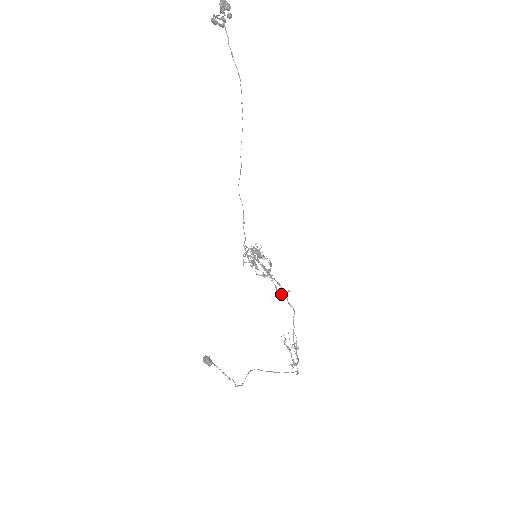
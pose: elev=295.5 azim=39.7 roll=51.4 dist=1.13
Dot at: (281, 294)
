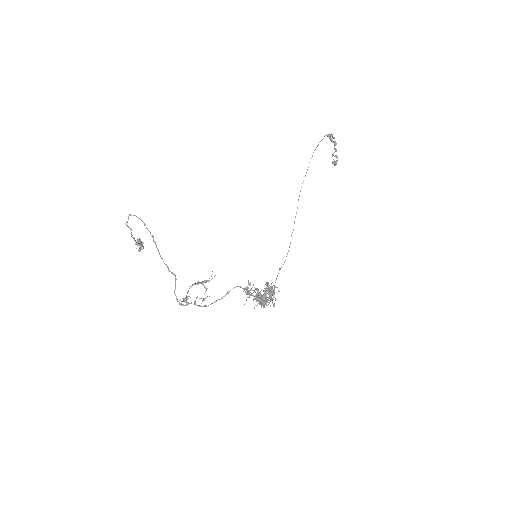
Dot at: (249, 291)
